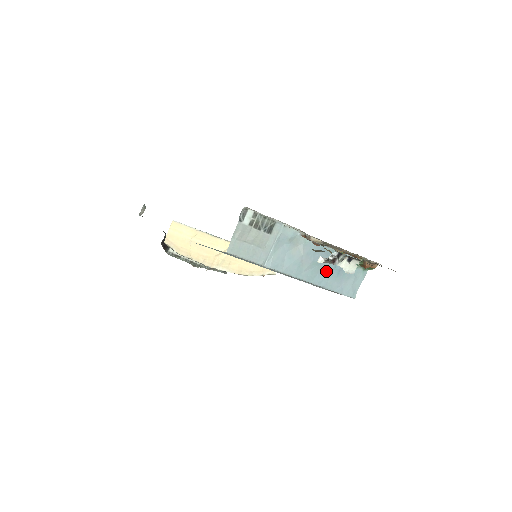
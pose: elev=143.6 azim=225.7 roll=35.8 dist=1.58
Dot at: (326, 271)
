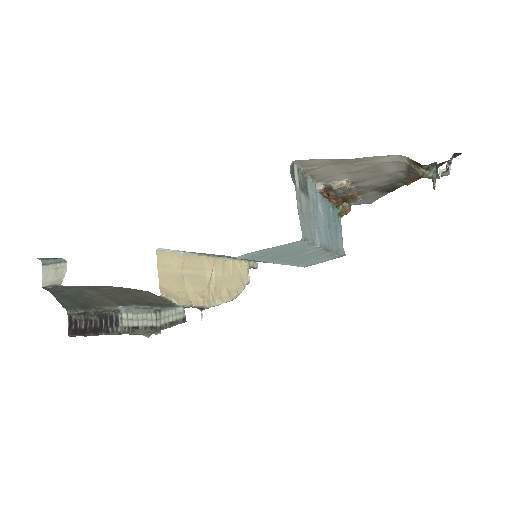
Dot at: (332, 231)
